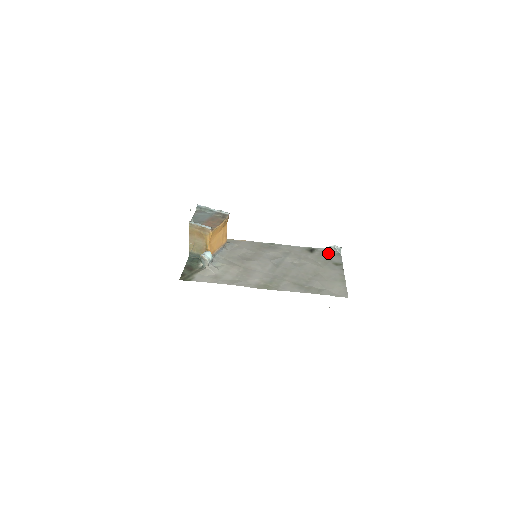
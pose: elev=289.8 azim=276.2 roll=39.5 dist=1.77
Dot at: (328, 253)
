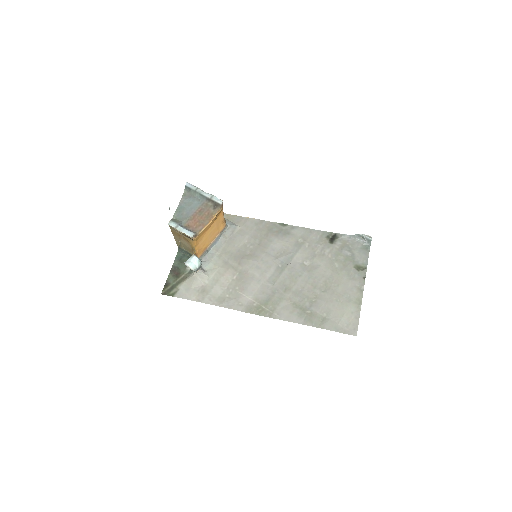
Dot at: (353, 245)
